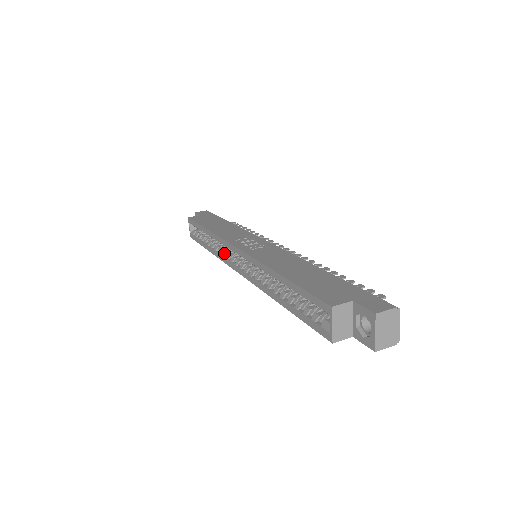
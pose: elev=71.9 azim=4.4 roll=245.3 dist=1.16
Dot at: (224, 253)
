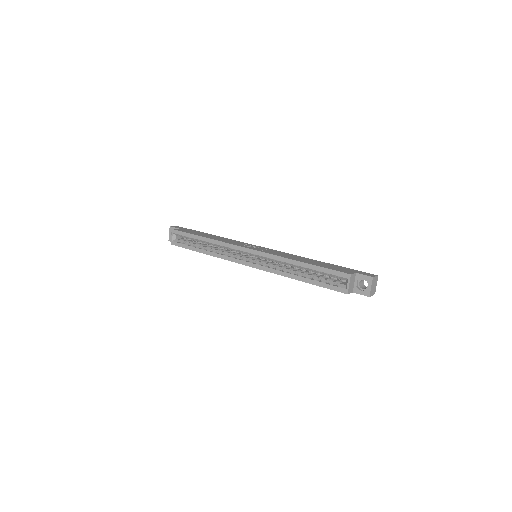
Dot at: (227, 254)
